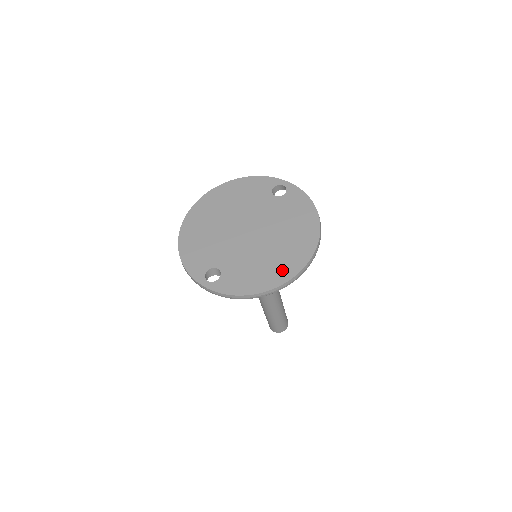
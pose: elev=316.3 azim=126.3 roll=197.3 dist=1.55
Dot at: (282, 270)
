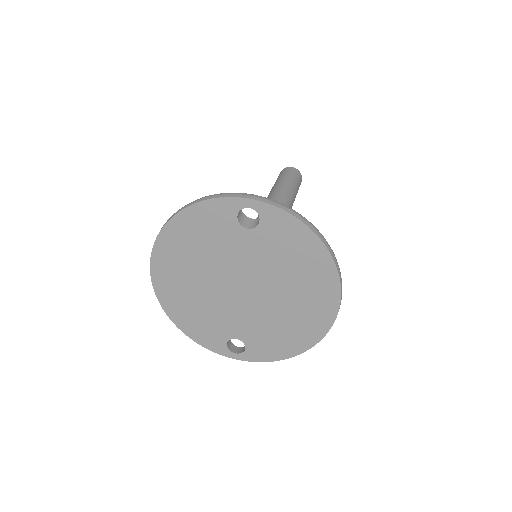
Dot at: (311, 327)
